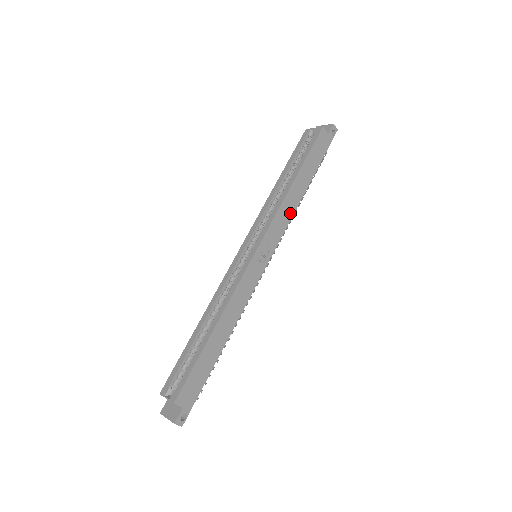
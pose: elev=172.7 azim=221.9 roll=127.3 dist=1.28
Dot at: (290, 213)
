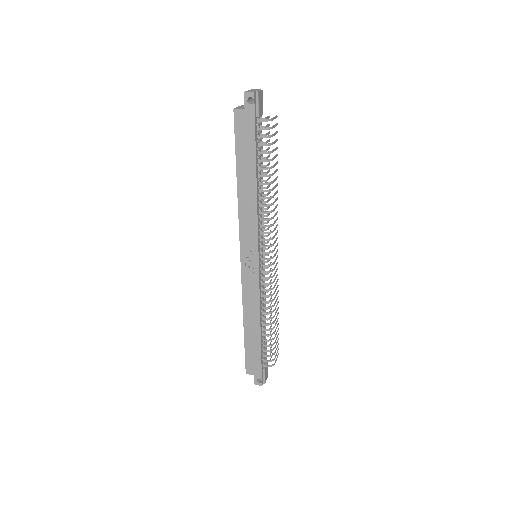
Dot at: (253, 213)
